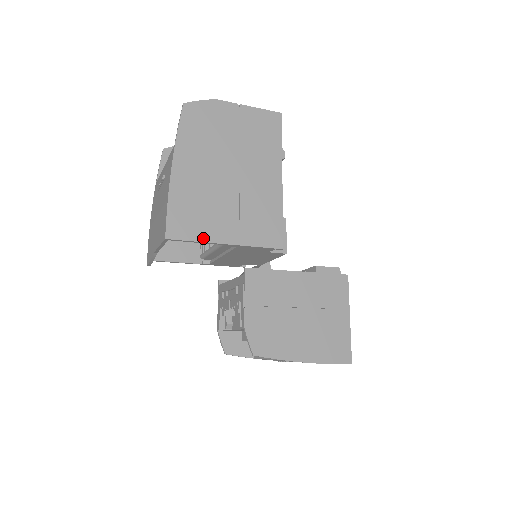
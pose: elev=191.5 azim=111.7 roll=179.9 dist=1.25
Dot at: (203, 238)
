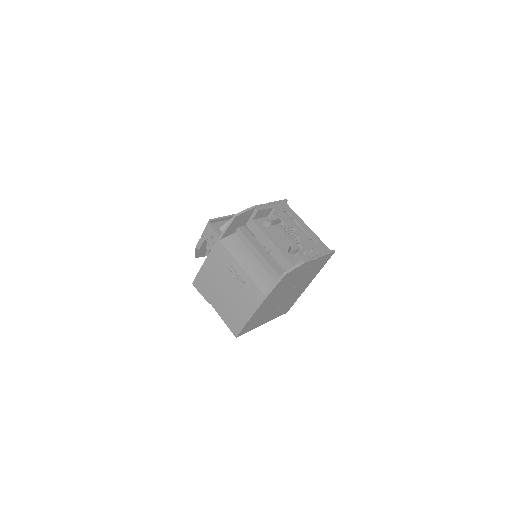
Dot at: (254, 328)
